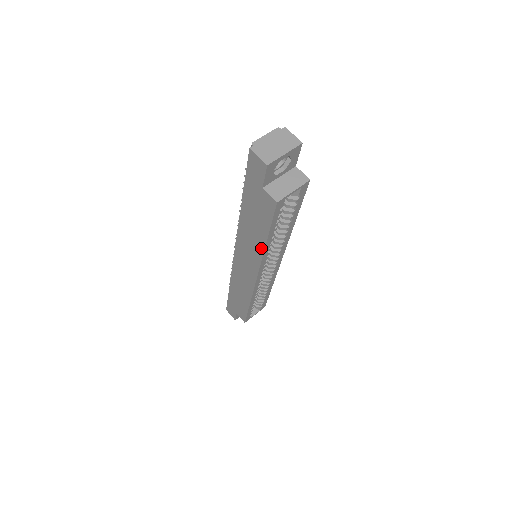
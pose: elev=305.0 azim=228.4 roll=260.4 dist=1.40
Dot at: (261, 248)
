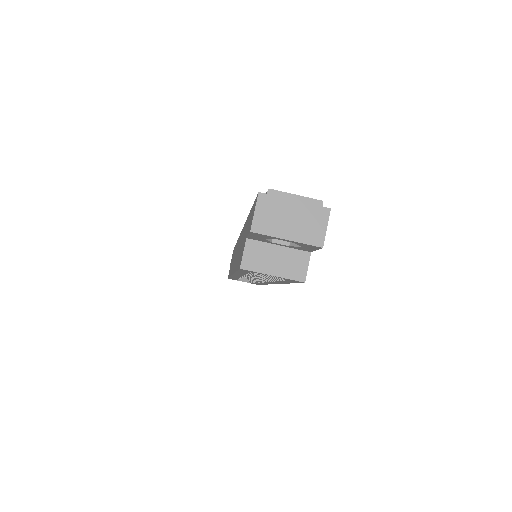
Dot at: (235, 267)
